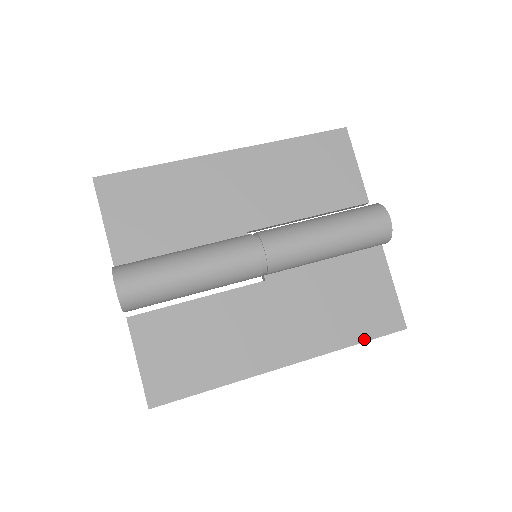
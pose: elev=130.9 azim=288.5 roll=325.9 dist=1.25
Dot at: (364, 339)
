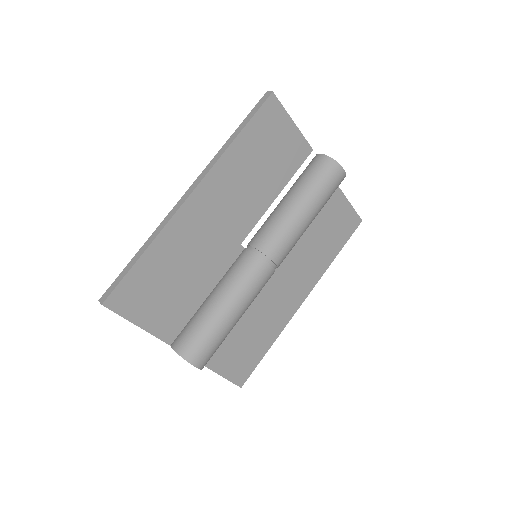
Dot at: (340, 248)
